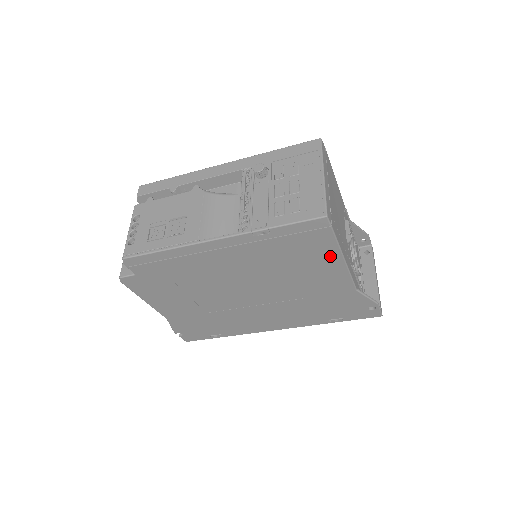
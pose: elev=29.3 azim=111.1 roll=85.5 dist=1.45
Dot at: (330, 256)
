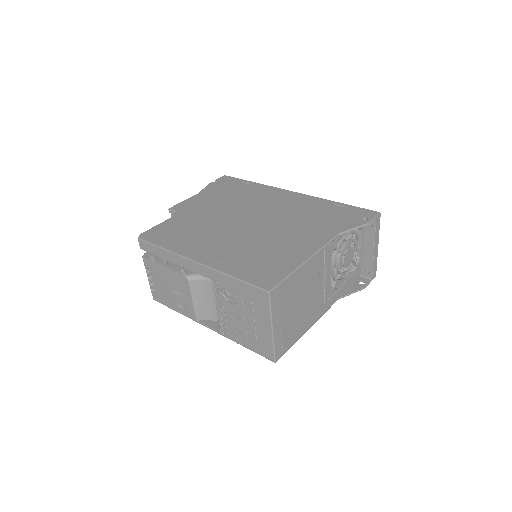
Dot at: occluded
